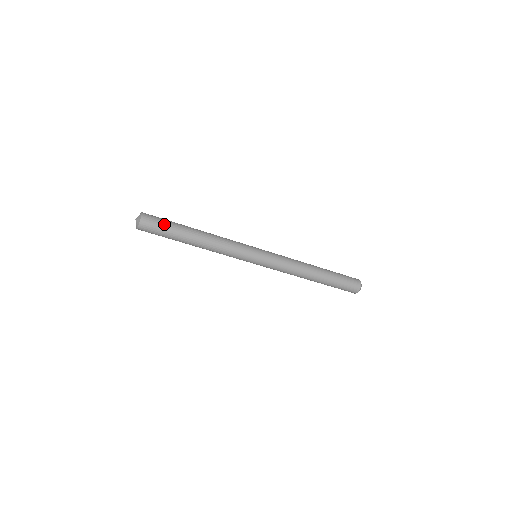
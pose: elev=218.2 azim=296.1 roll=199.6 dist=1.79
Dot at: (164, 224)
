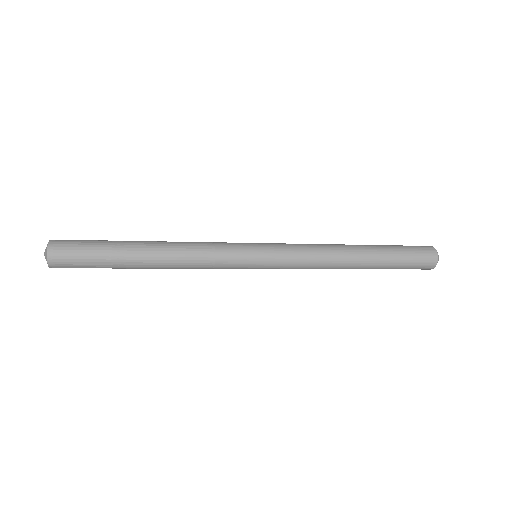
Dot at: (89, 265)
